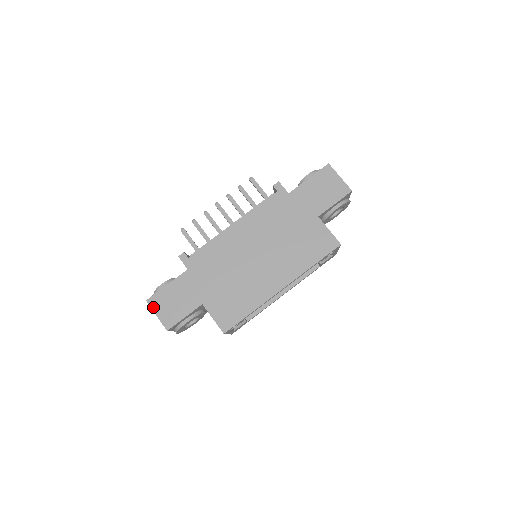
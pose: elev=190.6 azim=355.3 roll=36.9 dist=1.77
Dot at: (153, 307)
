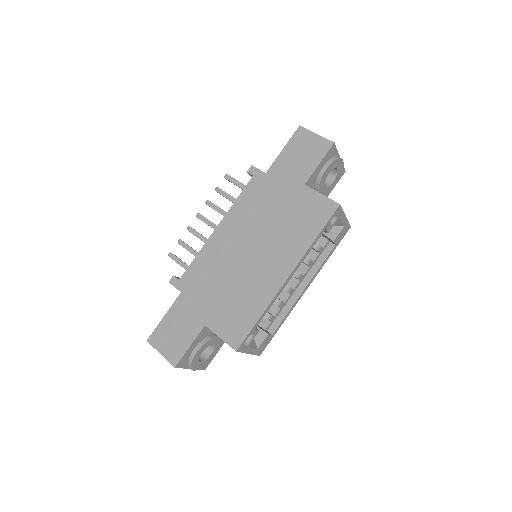
Dot at: (155, 346)
